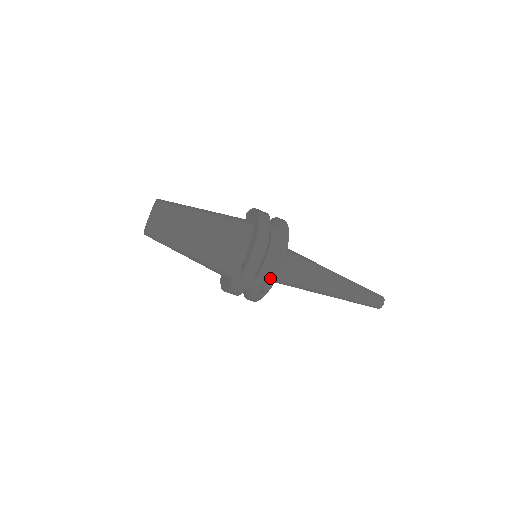
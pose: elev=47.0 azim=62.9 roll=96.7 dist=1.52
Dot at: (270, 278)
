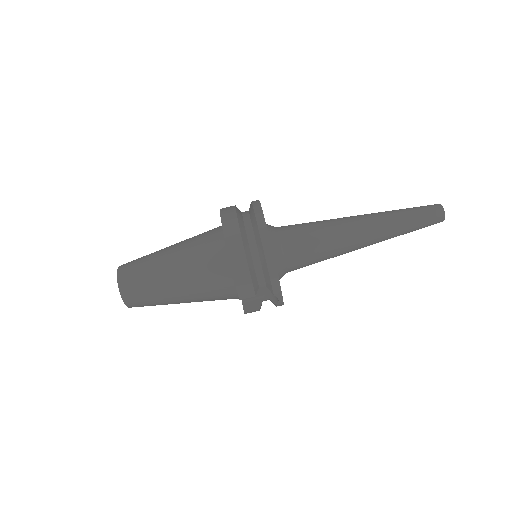
Dot at: (271, 283)
